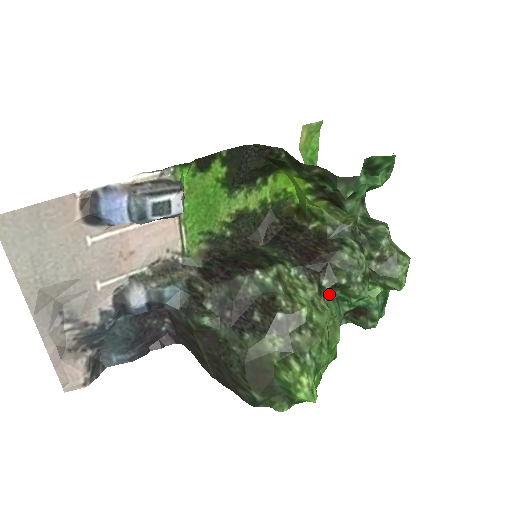
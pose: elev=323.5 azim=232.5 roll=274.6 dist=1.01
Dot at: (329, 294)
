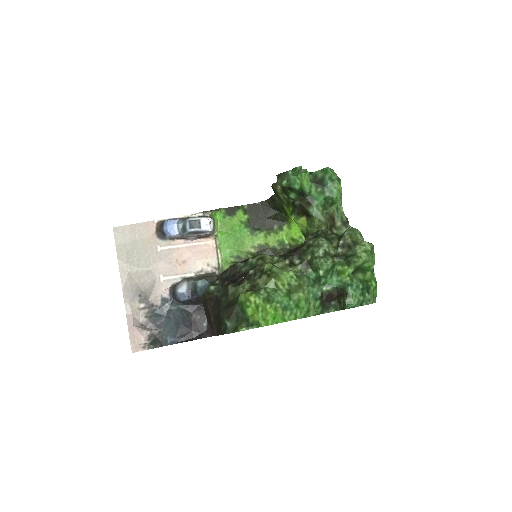
Dot at: (302, 271)
